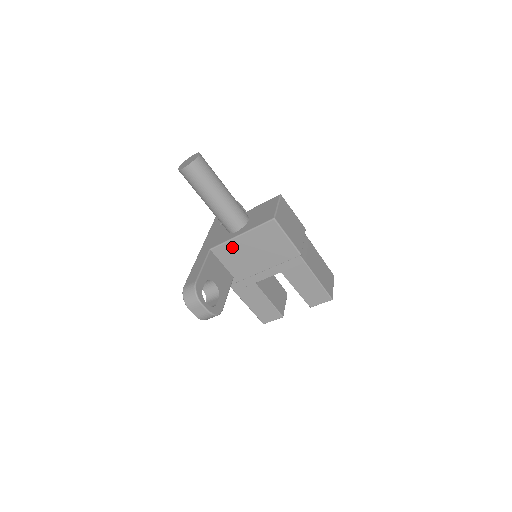
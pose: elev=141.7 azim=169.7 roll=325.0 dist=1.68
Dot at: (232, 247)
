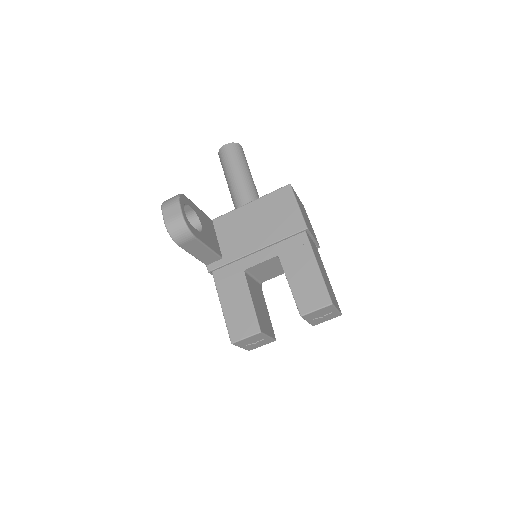
Dot at: (236, 217)
